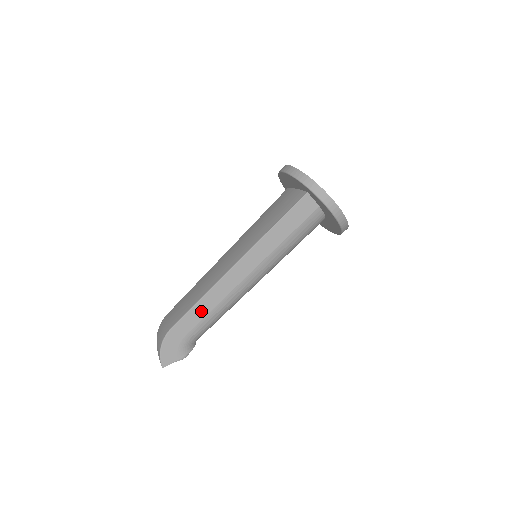
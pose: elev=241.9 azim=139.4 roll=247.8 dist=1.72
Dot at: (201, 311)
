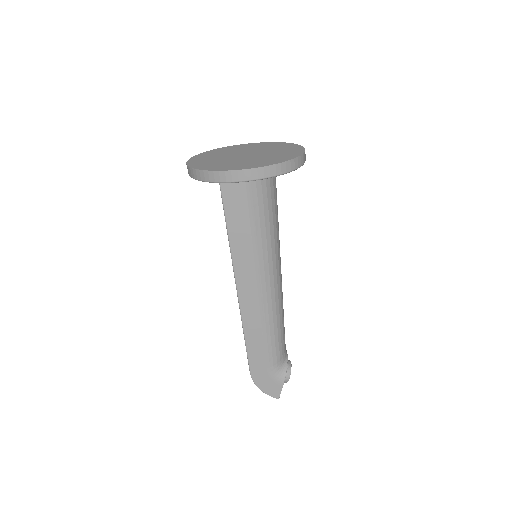
Dot at: (256, 345)
